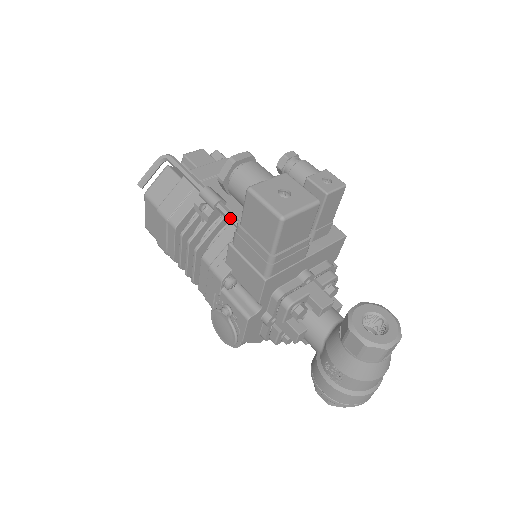
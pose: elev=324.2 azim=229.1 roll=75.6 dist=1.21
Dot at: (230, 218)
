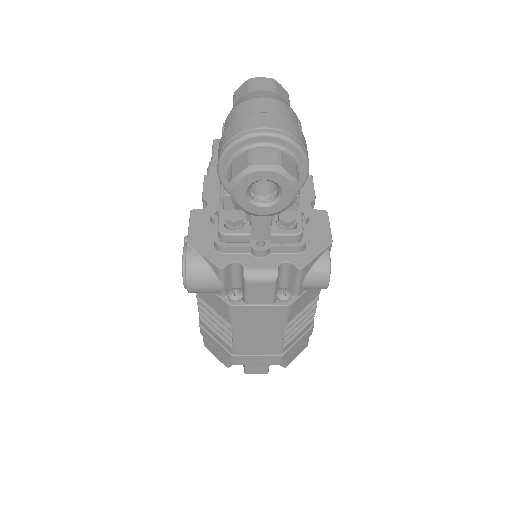
Dot at: occluded
